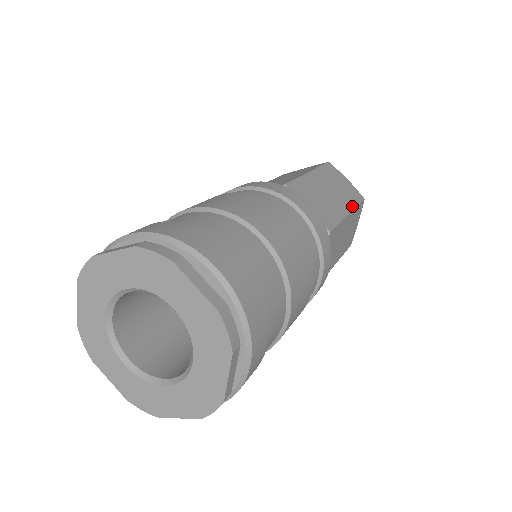
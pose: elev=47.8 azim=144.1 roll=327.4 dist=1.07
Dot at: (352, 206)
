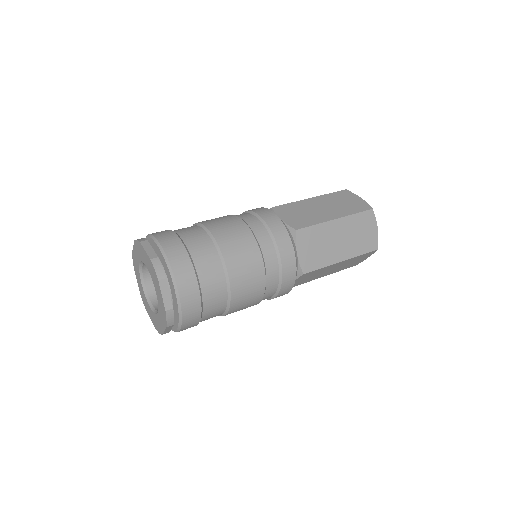
Dot at: occluded
